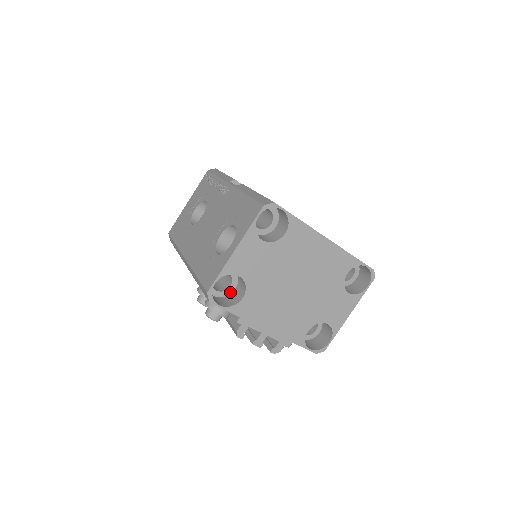
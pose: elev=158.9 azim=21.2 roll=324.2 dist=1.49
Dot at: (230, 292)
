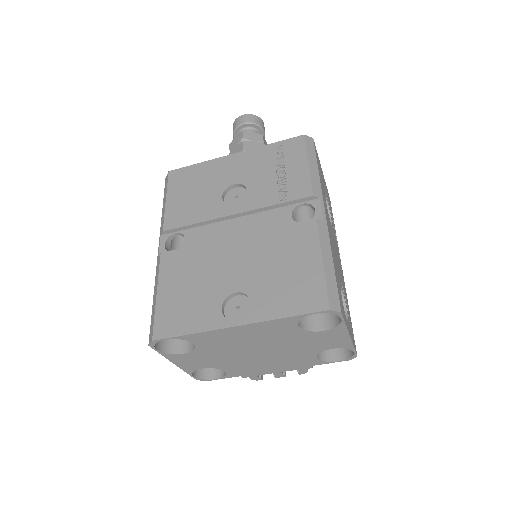
Dot at: occluded
